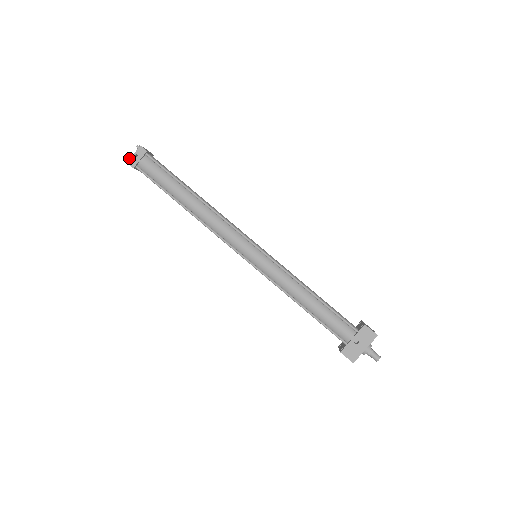
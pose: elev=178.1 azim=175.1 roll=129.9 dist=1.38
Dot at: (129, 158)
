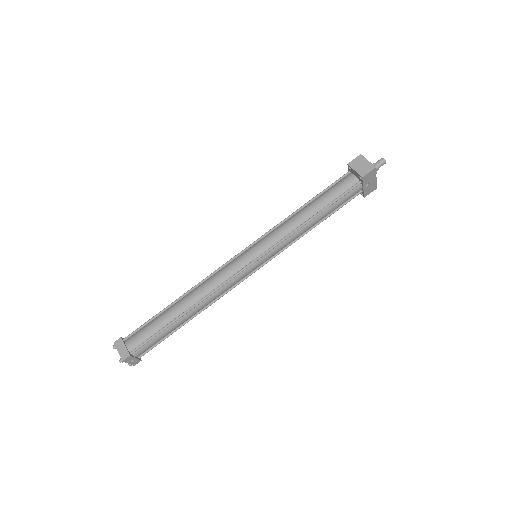
Dot at: (129, 364)
